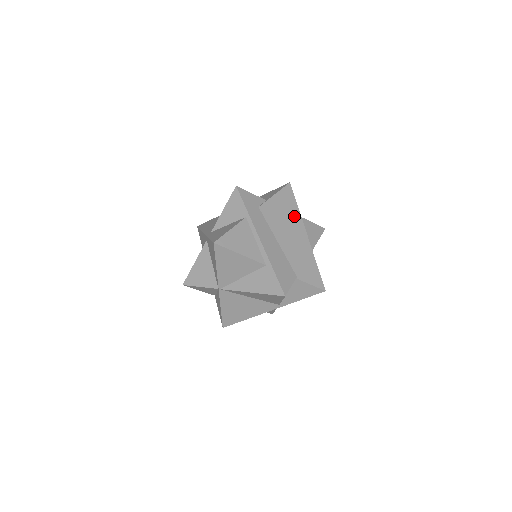
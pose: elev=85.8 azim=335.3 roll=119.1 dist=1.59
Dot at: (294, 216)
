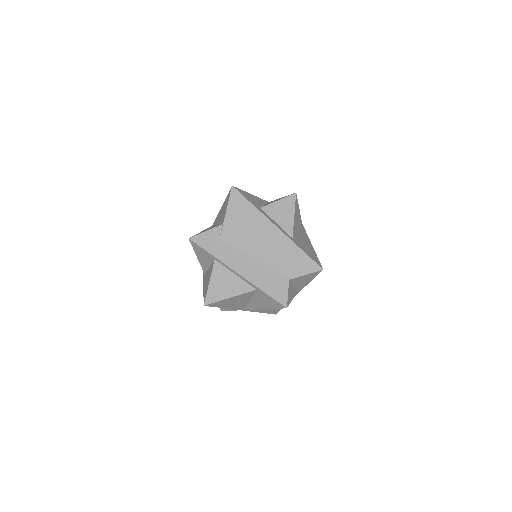
Dot at: (255, 219)
